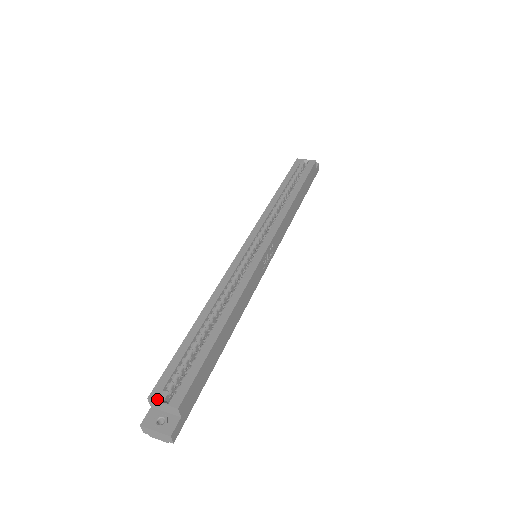
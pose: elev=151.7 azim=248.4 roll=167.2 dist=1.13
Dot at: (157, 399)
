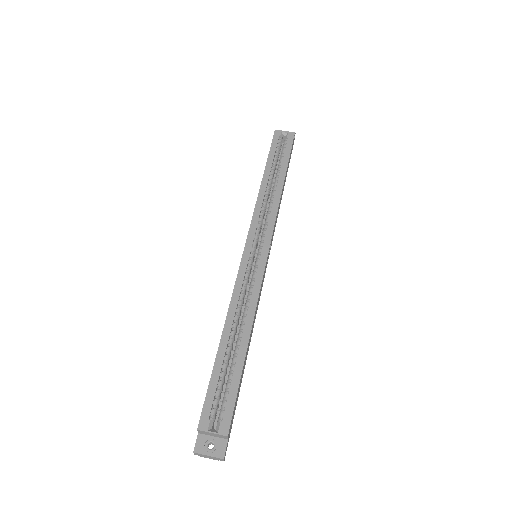
Dot at: (206, 429)
